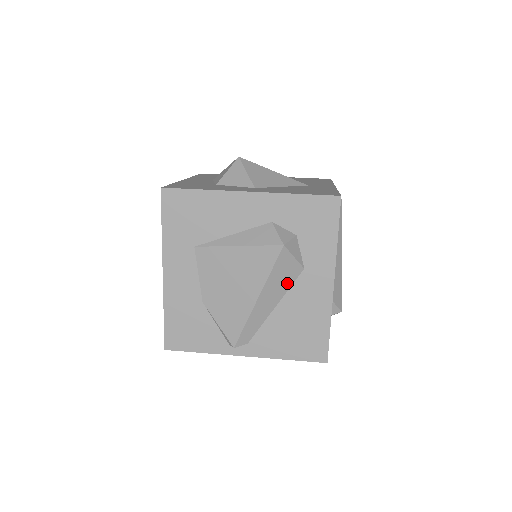
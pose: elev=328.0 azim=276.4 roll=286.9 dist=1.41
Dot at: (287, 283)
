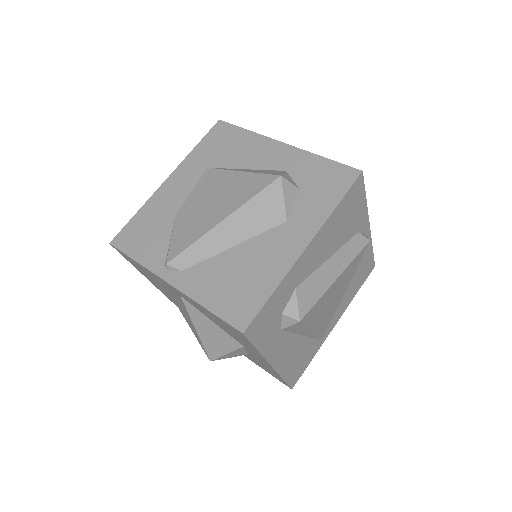
Dot at: (261, 225)
